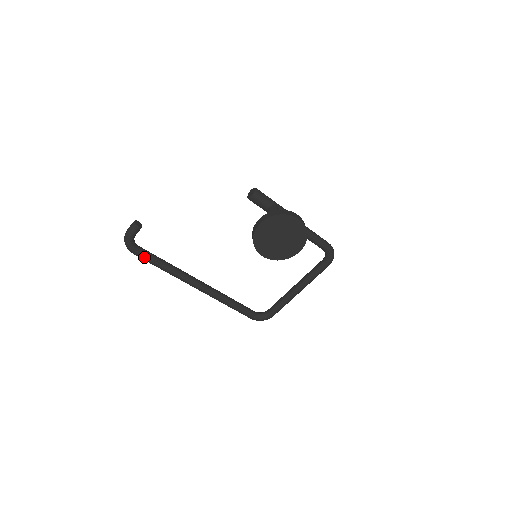
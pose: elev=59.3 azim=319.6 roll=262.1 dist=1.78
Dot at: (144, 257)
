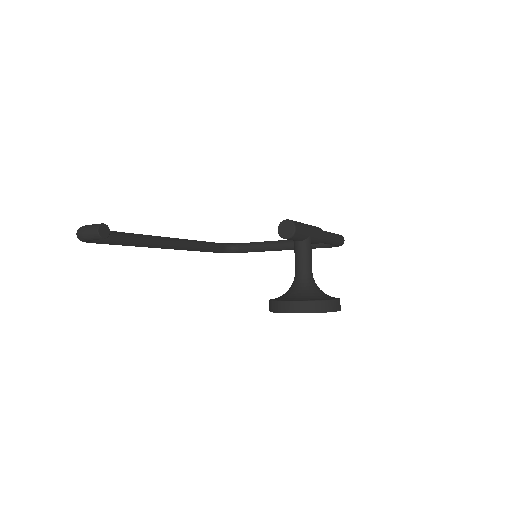
Dot at: (104, 243)
